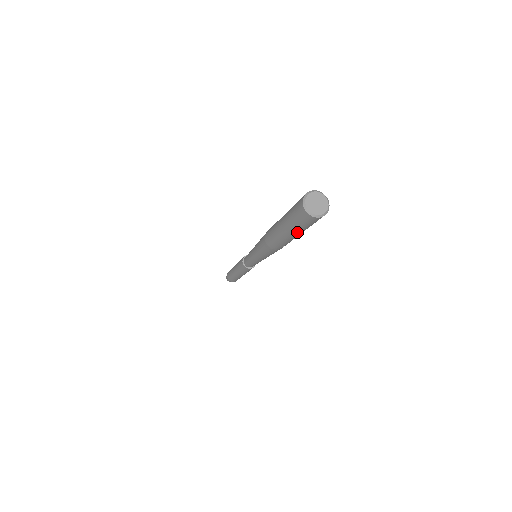
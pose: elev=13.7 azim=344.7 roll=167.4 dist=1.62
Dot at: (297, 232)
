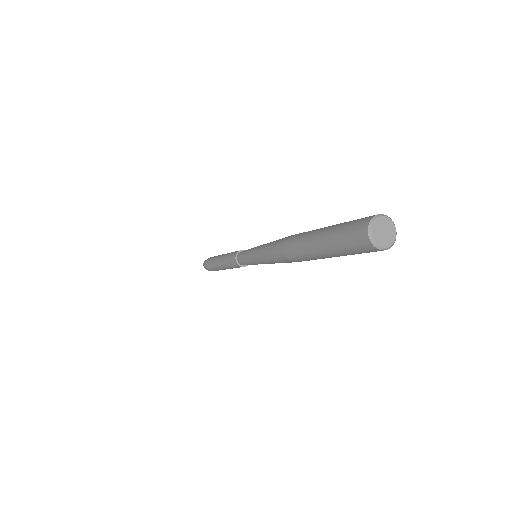
Dot at: (334, 252)
